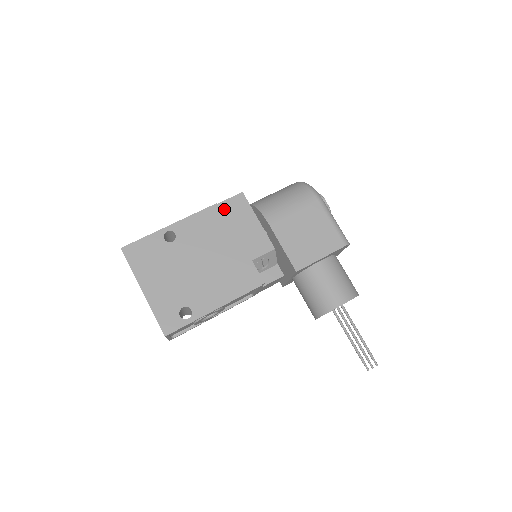
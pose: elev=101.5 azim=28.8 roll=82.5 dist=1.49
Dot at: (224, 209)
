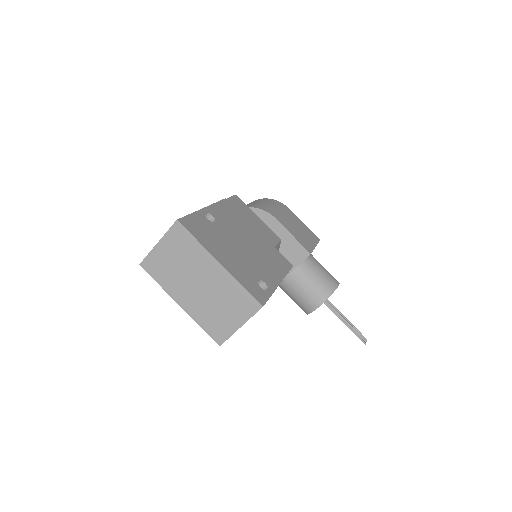
Dot at: (233, 204)
